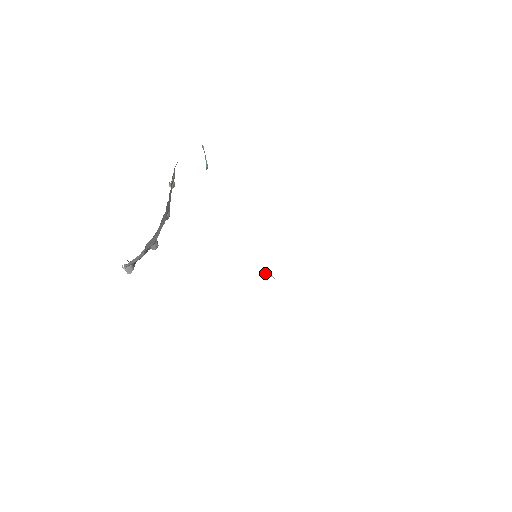
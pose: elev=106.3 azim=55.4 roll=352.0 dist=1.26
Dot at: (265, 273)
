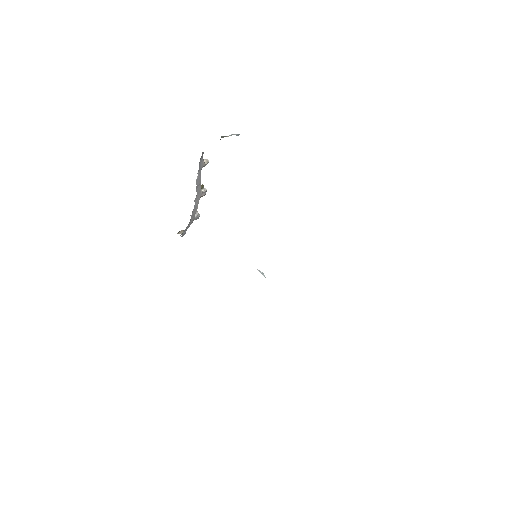
Dot at: (260, 272)
